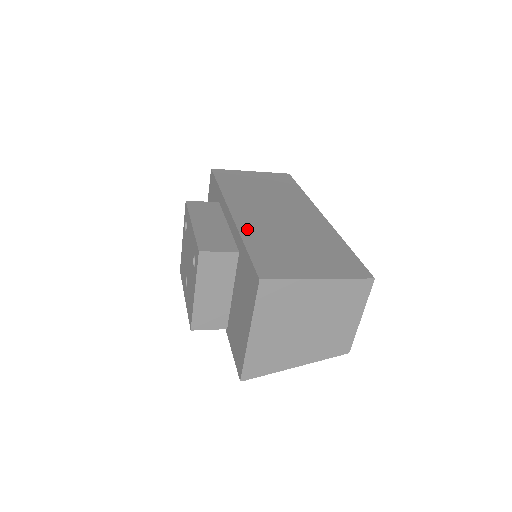
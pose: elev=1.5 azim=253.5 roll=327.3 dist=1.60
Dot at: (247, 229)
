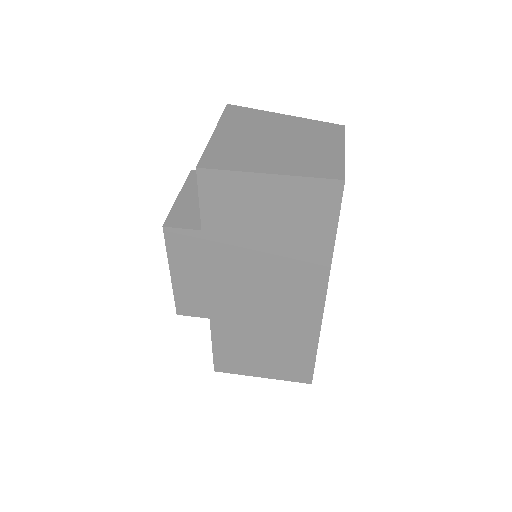
Dot at: (219, 320)
